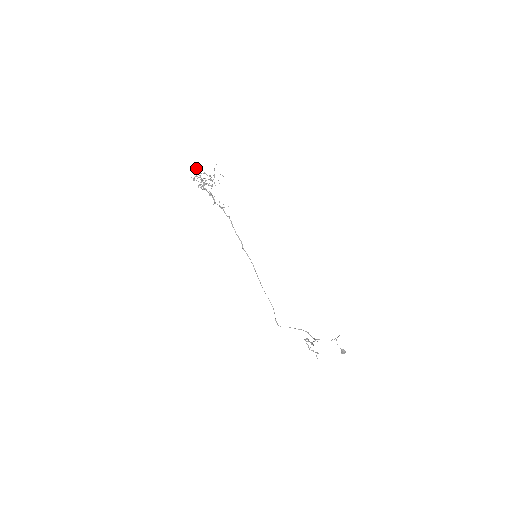
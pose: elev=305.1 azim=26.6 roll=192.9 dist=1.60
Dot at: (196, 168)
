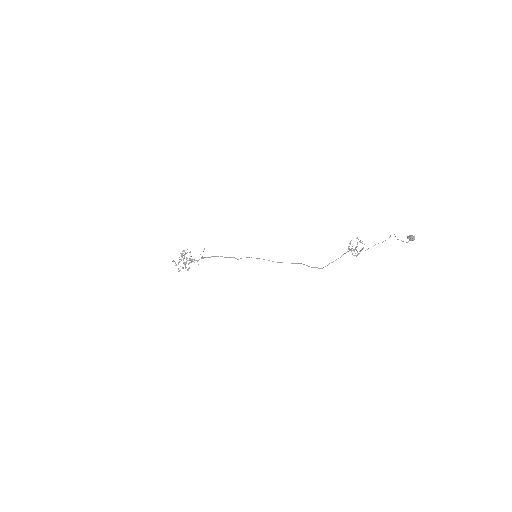
Dot at: occluded
